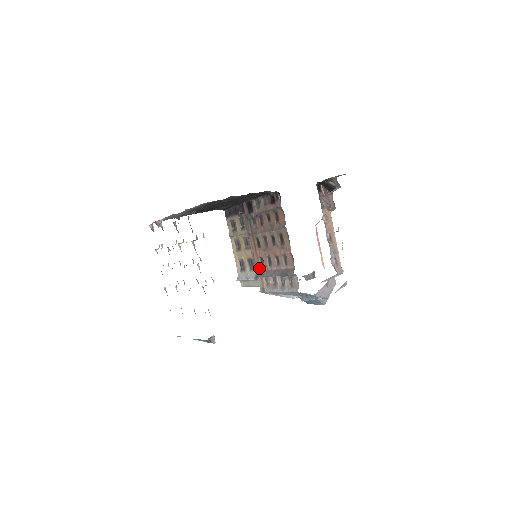
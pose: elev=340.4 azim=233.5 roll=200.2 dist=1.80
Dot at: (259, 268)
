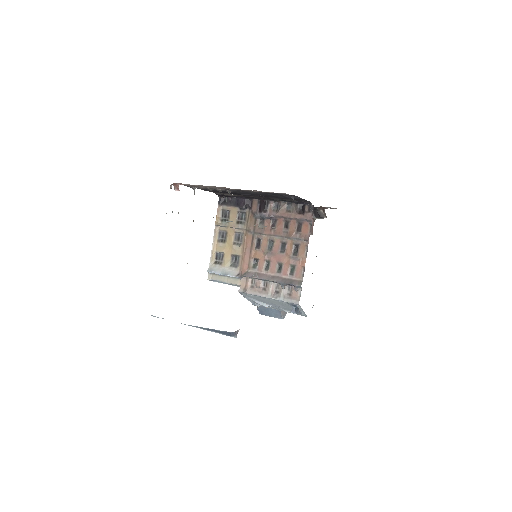
Dot at: (248, 268)
